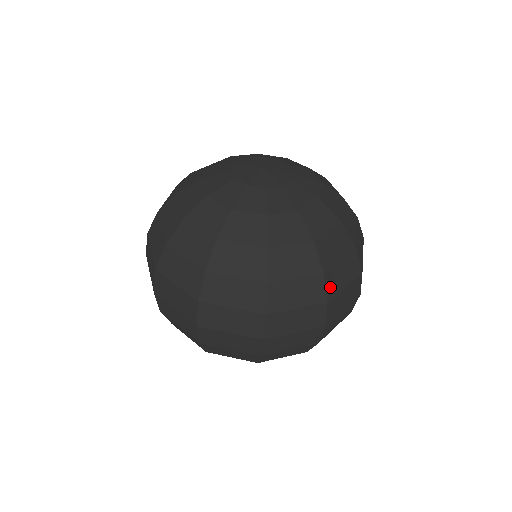
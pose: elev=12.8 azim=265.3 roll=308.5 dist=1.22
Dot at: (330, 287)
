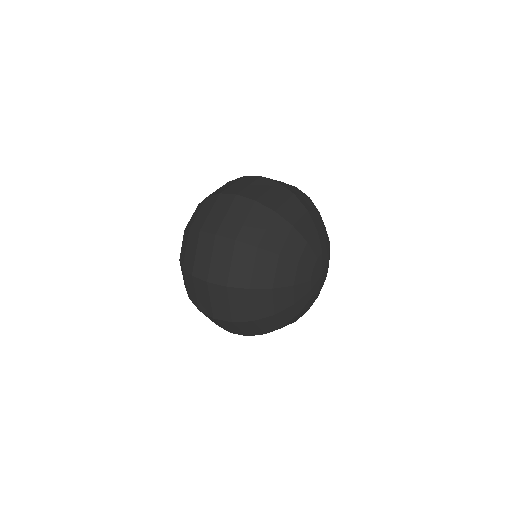
Dot at: occluded
